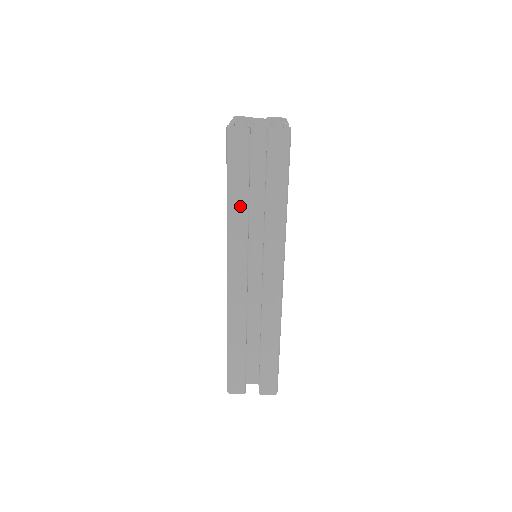
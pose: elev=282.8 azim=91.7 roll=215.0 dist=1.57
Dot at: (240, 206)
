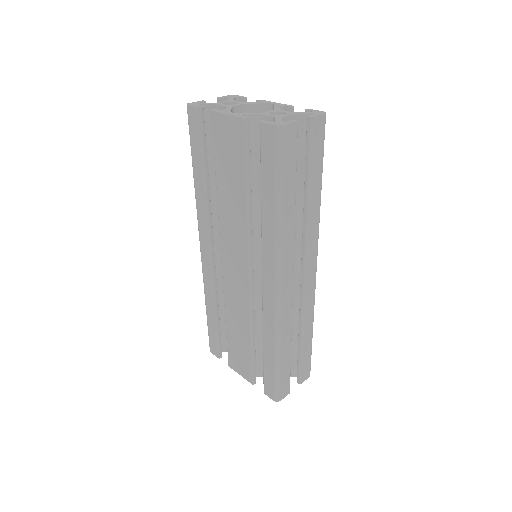
Dot at: (290, 210)
